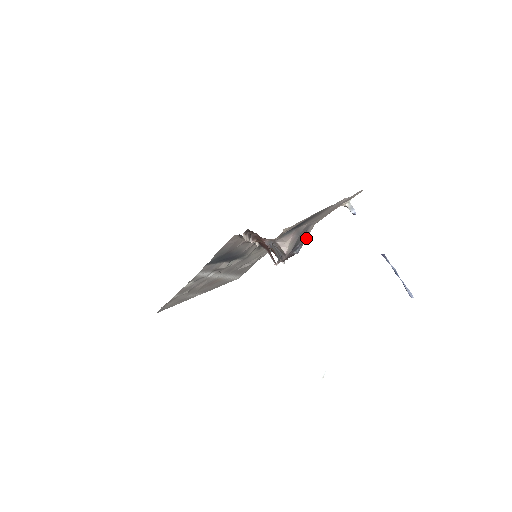
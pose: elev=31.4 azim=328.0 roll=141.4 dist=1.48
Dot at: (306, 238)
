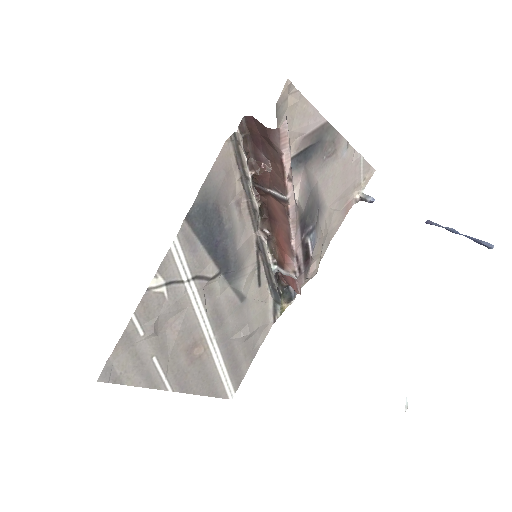
Dot at: (320, 237)
